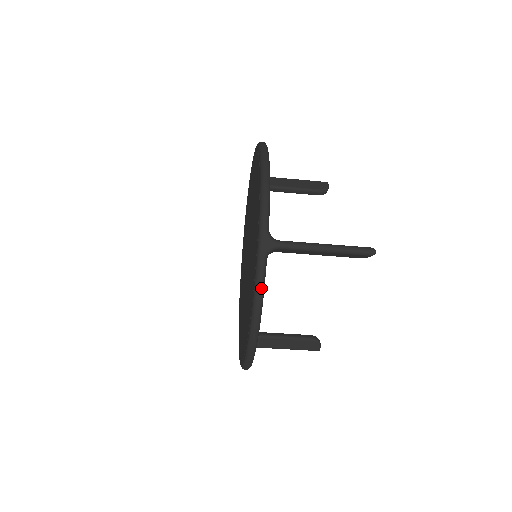
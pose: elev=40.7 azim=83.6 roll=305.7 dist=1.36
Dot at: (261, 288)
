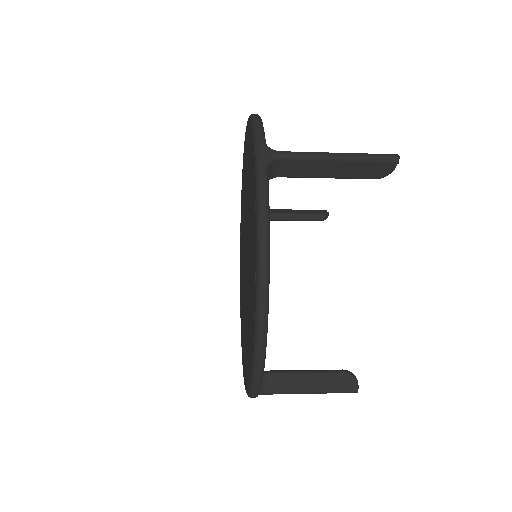
Dot at: occluded
